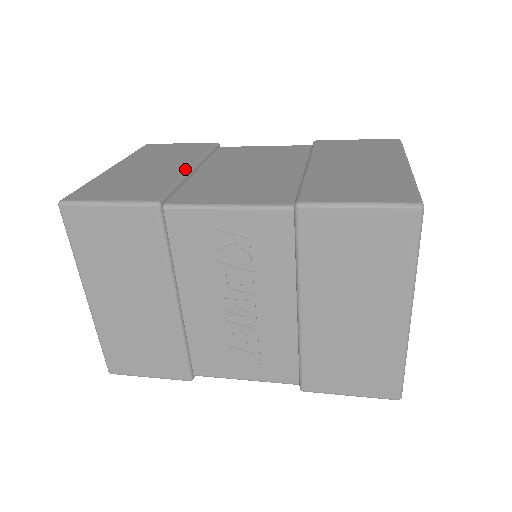
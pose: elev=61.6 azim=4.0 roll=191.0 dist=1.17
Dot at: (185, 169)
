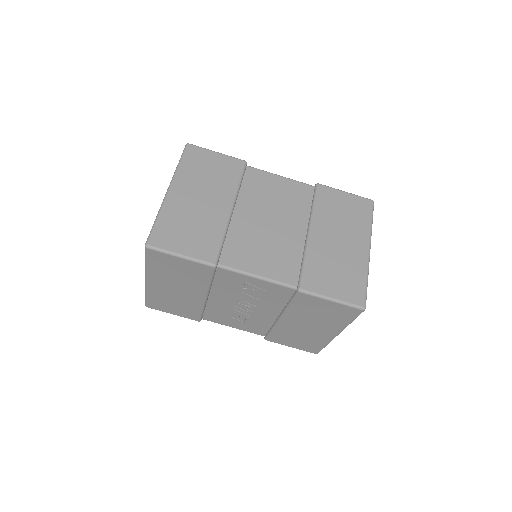
Dot at: (227, 213)
